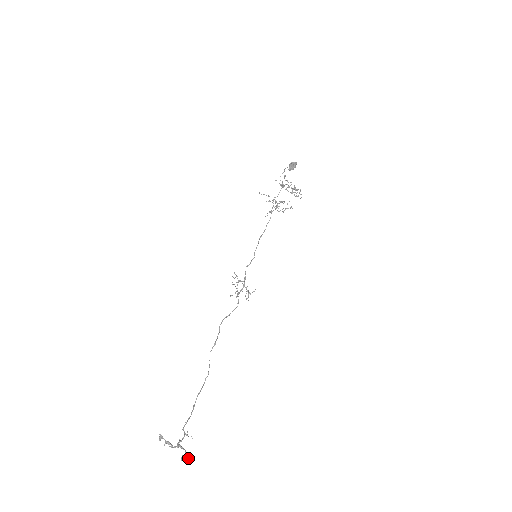
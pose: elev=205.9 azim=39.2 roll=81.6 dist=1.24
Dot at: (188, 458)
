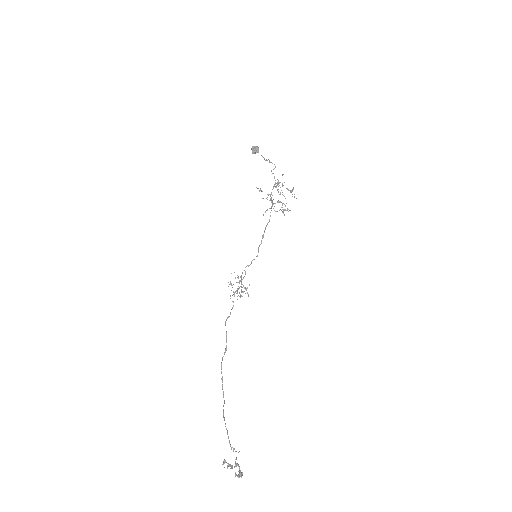
Dot at: occluded
